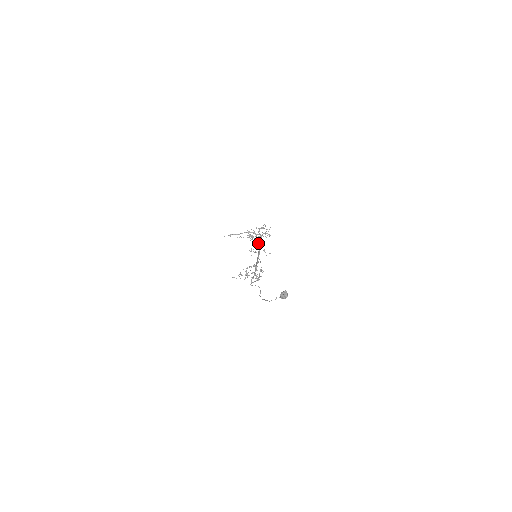
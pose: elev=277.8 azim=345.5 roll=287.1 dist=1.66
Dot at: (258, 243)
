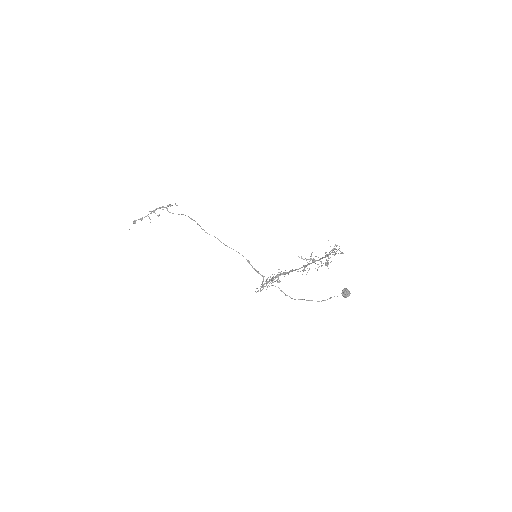
Dot at: (309, 259)
